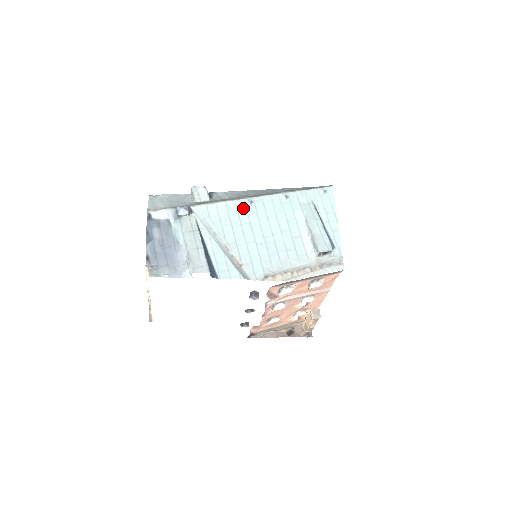
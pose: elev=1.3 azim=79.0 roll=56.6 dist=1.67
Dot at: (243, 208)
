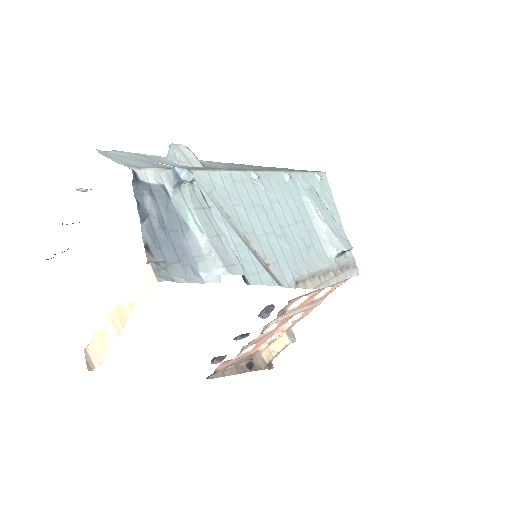
Dot at: (250, 184)
